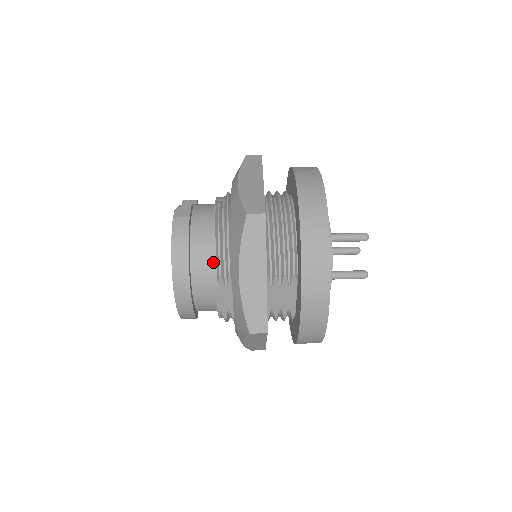
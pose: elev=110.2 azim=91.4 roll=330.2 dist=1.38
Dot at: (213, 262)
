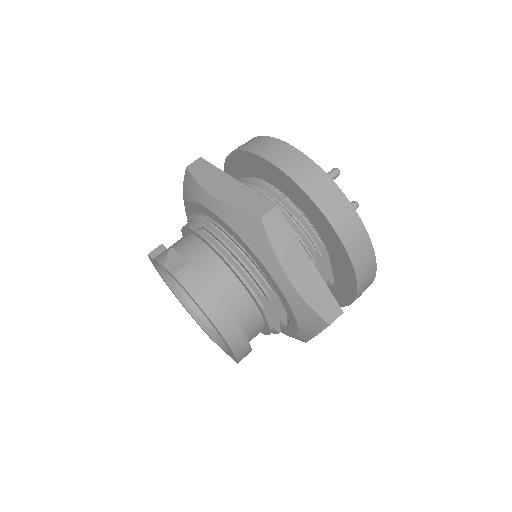
Dot at: (243, 288)
